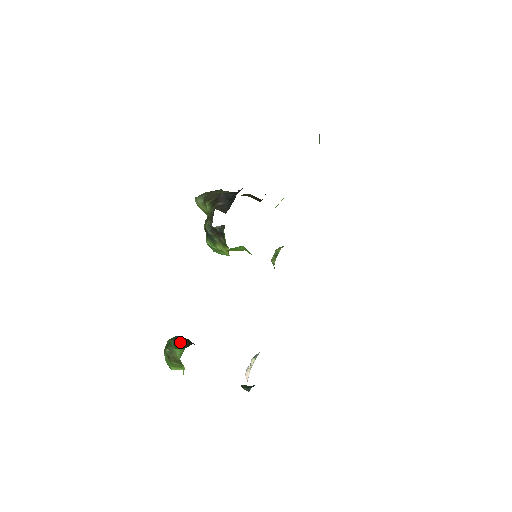
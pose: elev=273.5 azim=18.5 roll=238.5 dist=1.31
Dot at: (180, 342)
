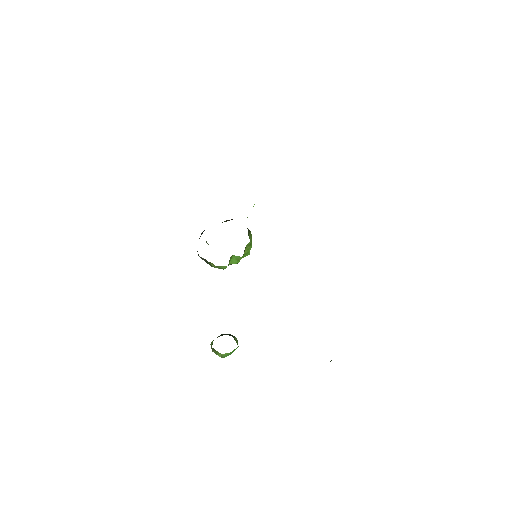
Dot at: (217, 337)
